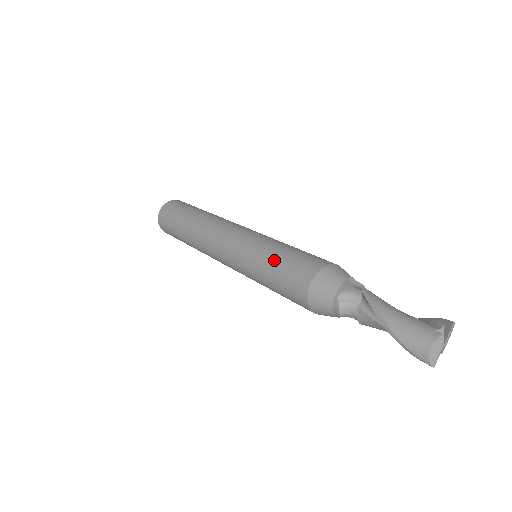
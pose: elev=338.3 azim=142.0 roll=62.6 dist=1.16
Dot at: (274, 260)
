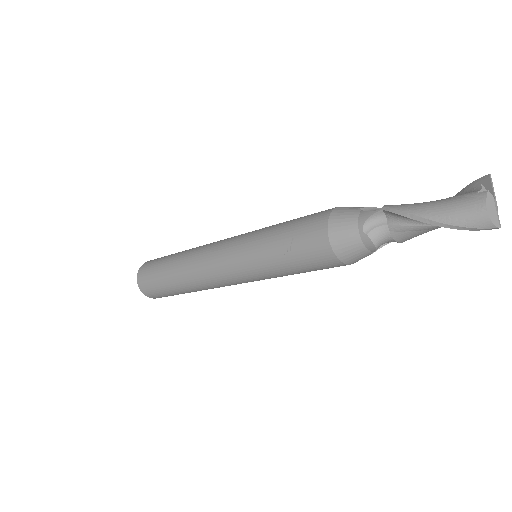
Dot at: (278, 242)
